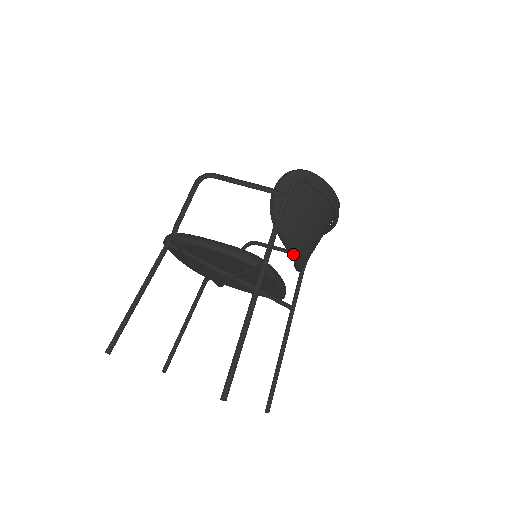
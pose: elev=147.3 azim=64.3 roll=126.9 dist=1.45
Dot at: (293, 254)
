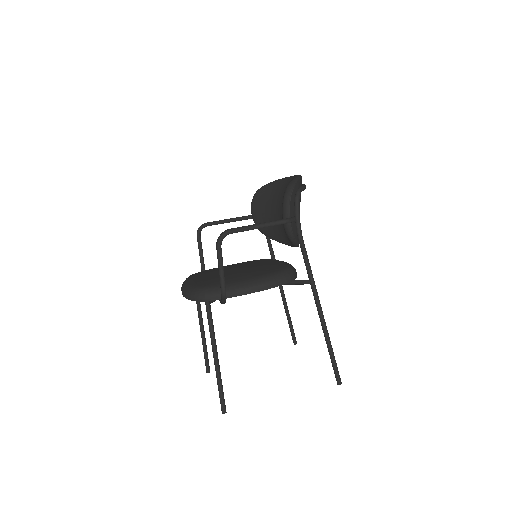
Dot at: occluded
